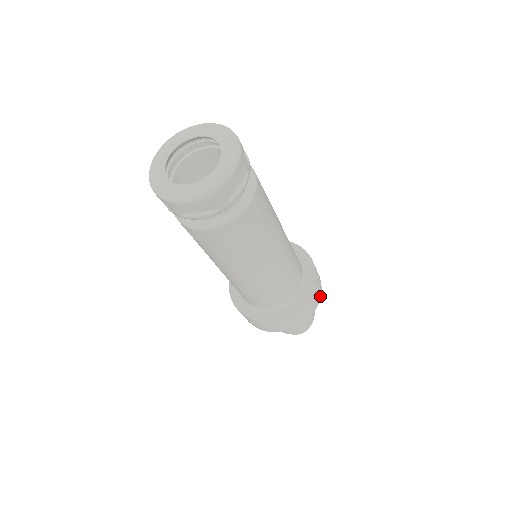
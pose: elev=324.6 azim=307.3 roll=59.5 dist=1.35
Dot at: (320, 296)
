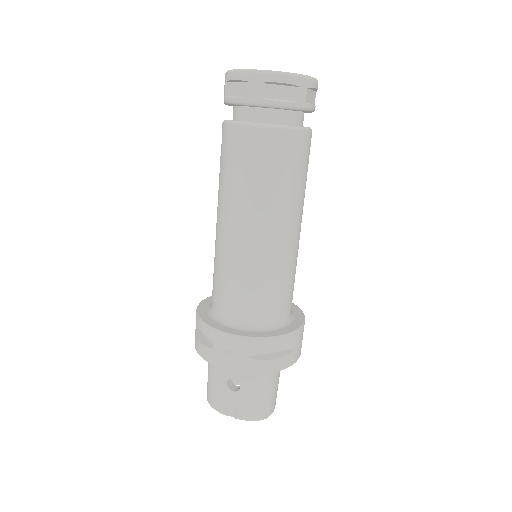
Dot at: occluded
